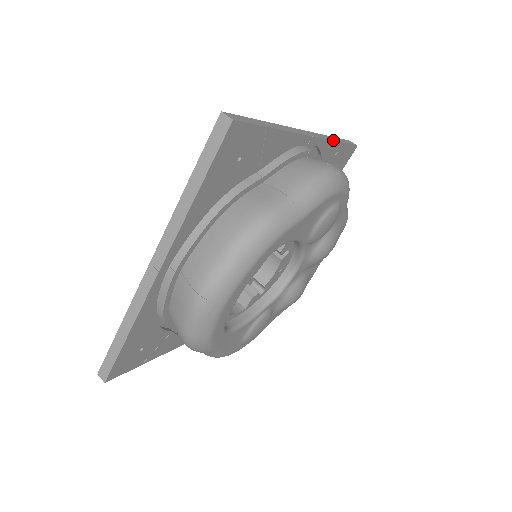
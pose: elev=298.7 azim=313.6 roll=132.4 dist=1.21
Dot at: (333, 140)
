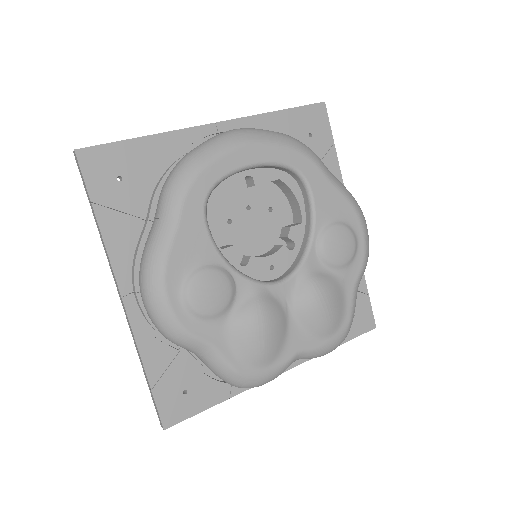
Dot at: occluded
